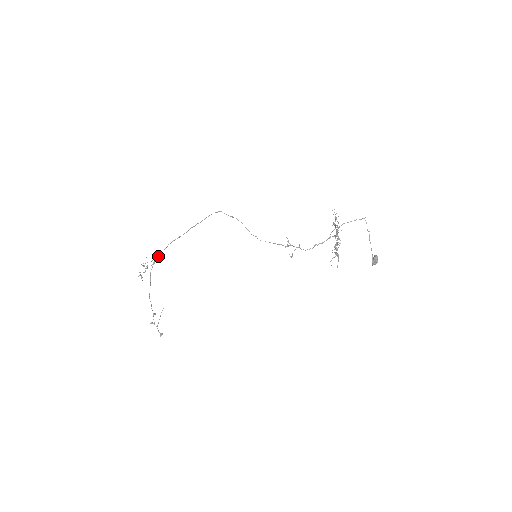
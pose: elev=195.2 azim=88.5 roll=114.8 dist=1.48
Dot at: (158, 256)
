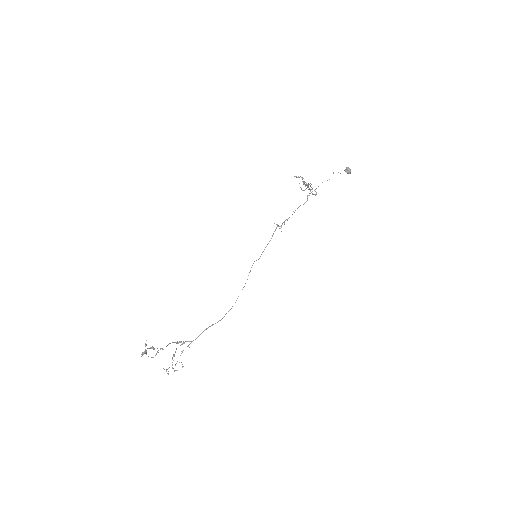
Dot at: occluded
